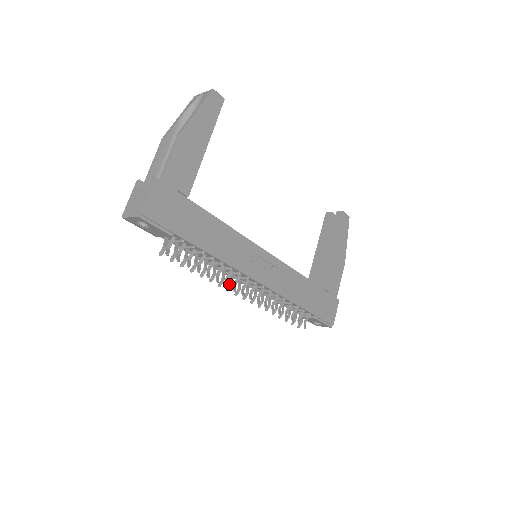
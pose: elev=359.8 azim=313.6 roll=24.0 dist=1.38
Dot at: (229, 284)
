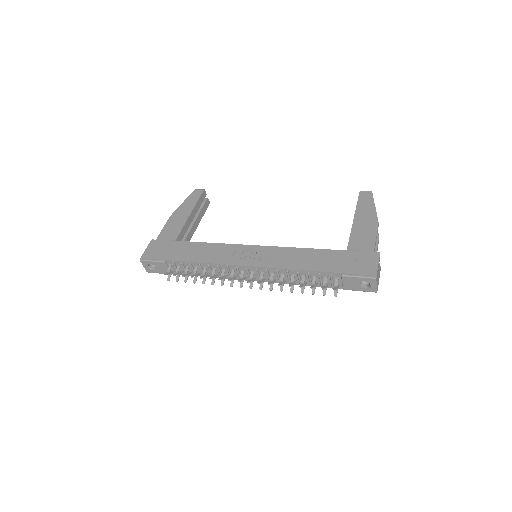
Dot at: (231, 281)
